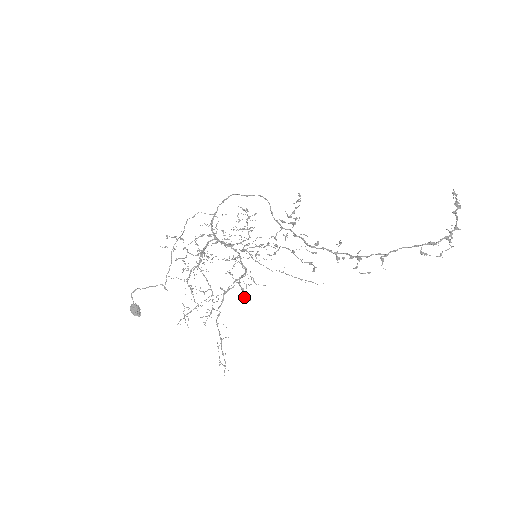
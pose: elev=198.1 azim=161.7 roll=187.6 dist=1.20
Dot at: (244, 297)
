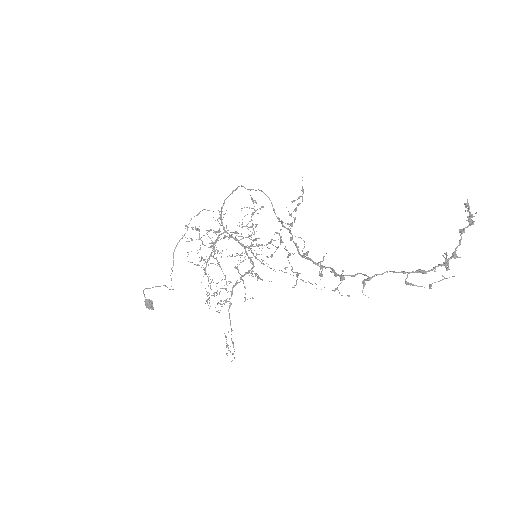
Dot at: occluded
